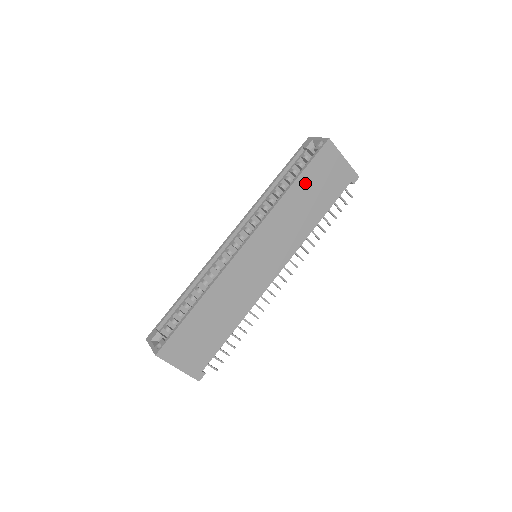
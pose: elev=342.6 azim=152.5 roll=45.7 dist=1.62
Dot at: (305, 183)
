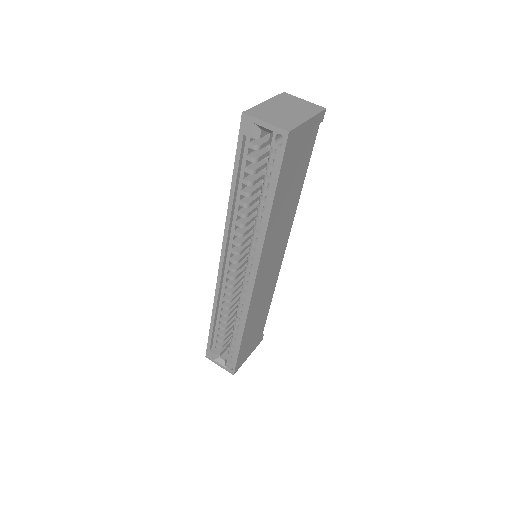
Dot at: (281, 191)
